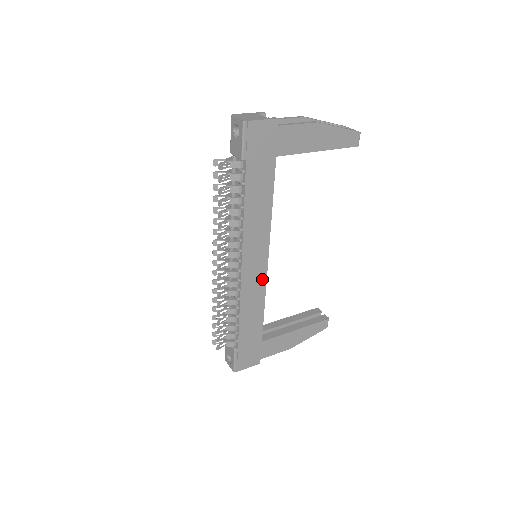
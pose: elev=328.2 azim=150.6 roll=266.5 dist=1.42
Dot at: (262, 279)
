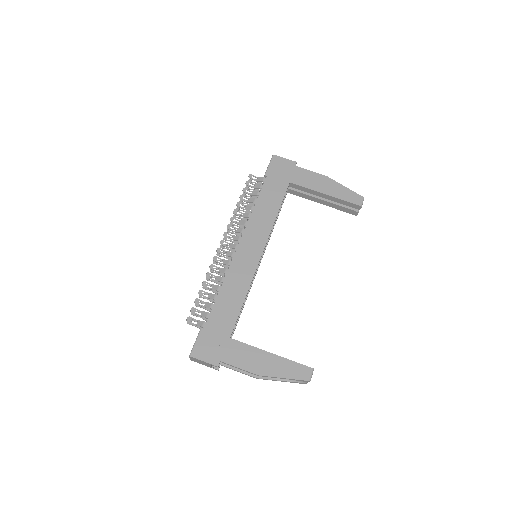
Dot at: (252, 268)
